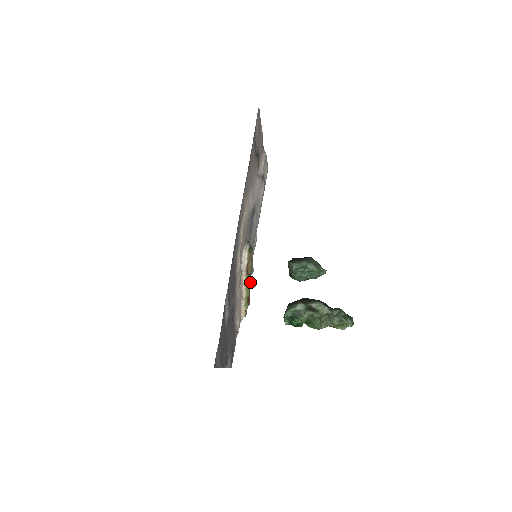
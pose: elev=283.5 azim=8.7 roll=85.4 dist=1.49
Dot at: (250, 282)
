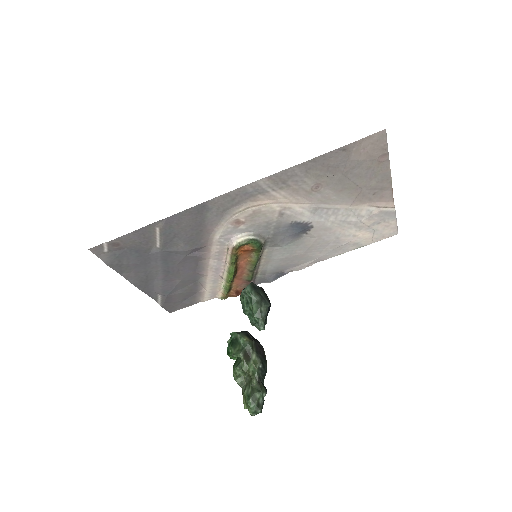
Dot at: (249, 279)
